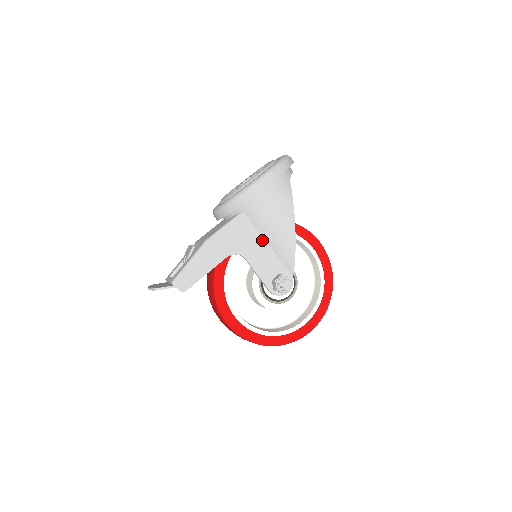
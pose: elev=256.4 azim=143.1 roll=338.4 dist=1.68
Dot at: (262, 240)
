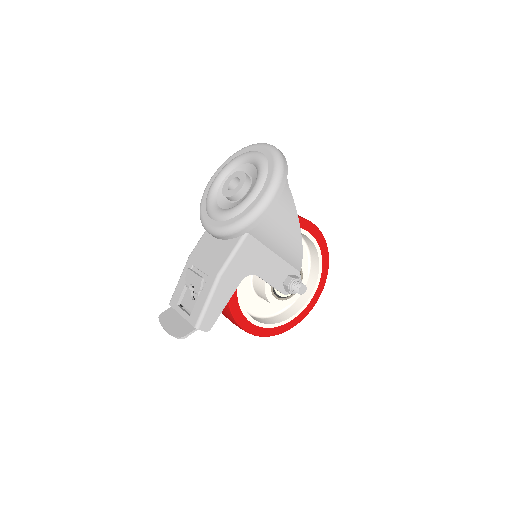
Dot at: (269, 252)
